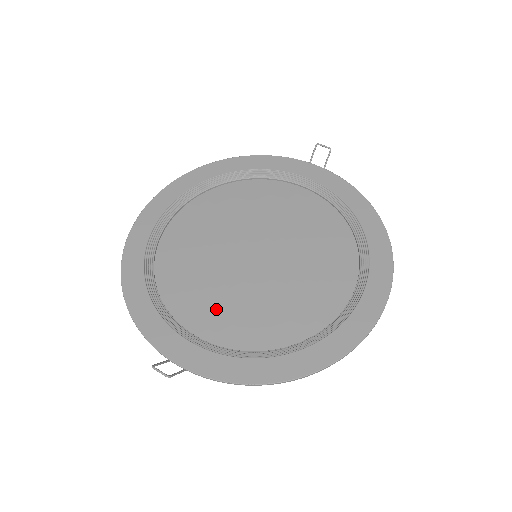
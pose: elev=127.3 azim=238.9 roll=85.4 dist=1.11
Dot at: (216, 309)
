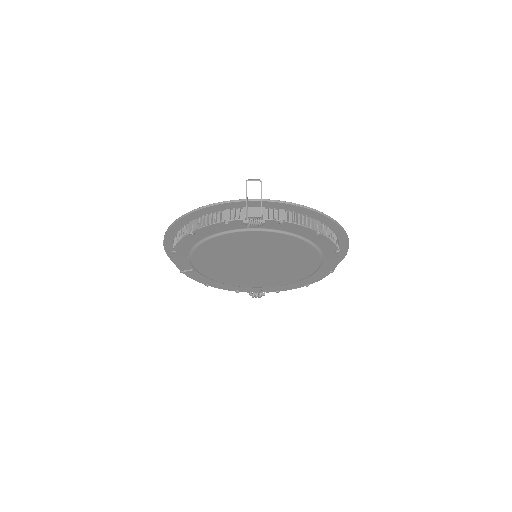
Dot at: occluded
